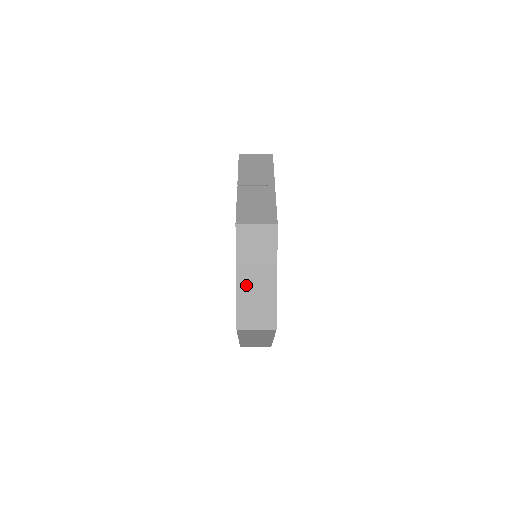
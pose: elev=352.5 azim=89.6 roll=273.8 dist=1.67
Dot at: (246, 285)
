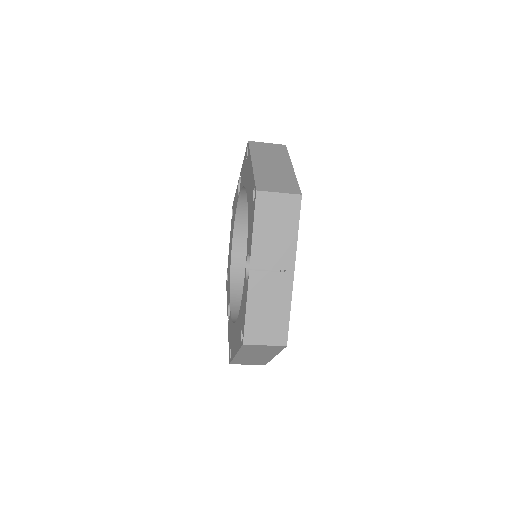
Dot at: (263, 168)
